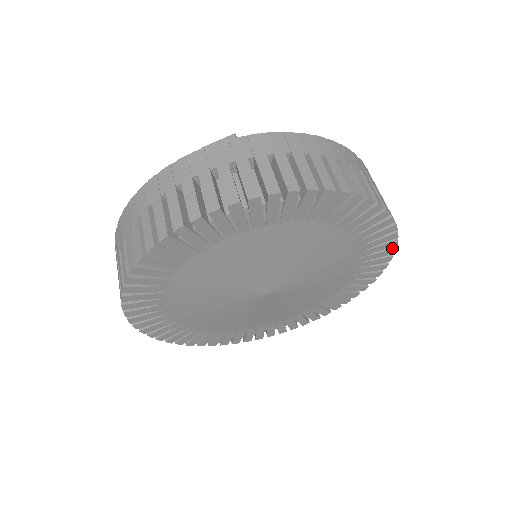
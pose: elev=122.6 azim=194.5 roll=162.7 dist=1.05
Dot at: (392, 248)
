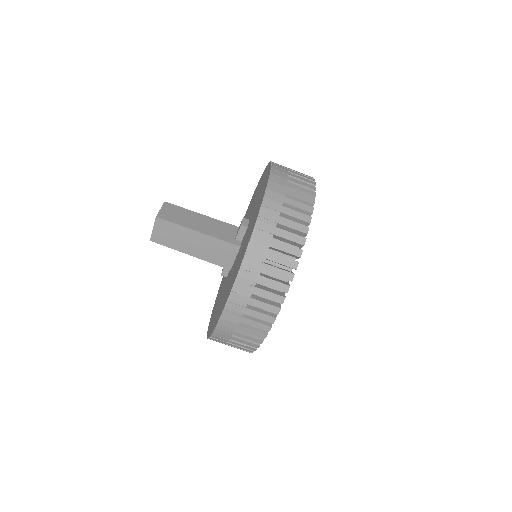
Dot at: occluded
